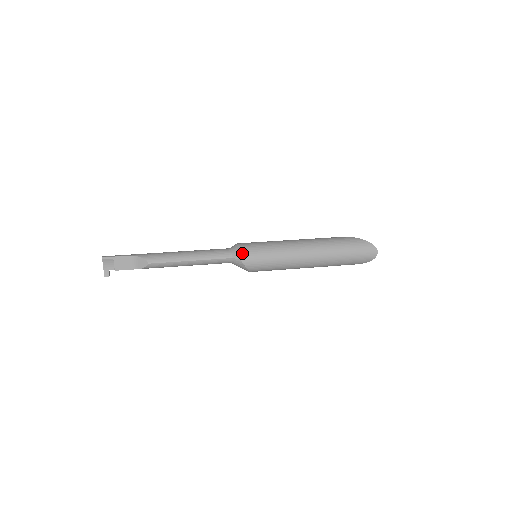
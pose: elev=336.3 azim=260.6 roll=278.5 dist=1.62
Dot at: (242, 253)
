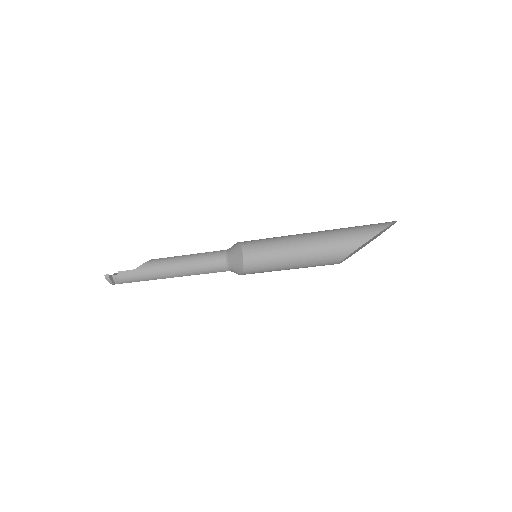
Dot at: occluded
